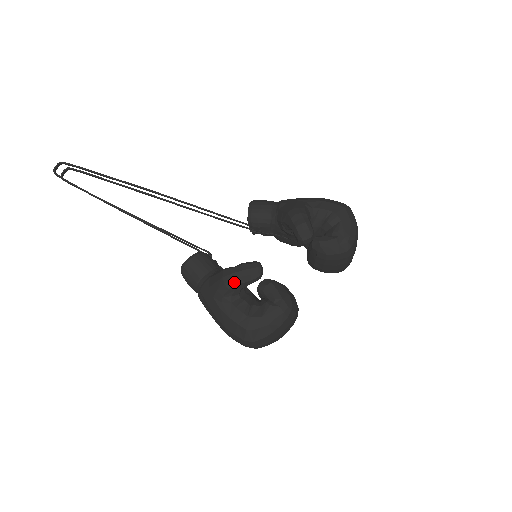
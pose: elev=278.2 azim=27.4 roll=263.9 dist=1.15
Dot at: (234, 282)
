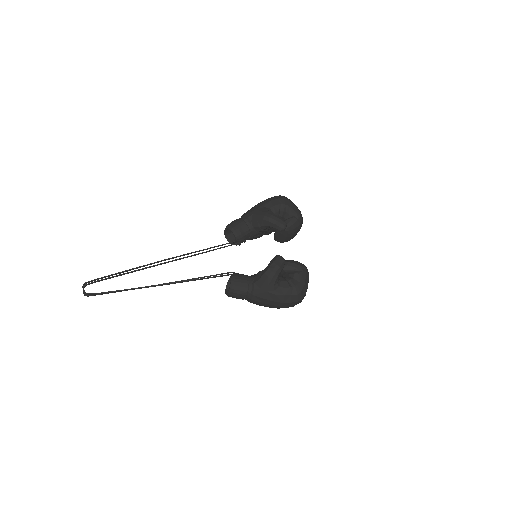
Dot at: (276, 274)
